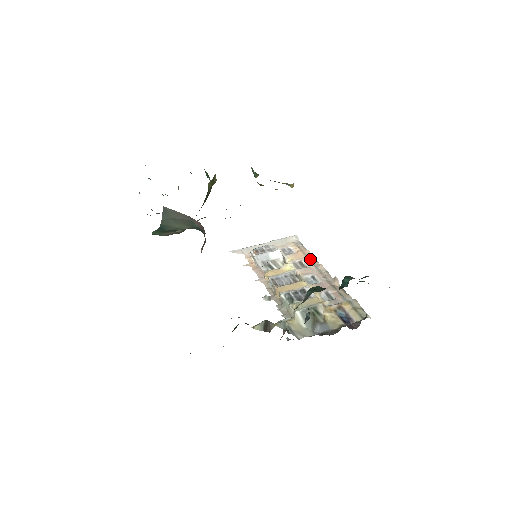
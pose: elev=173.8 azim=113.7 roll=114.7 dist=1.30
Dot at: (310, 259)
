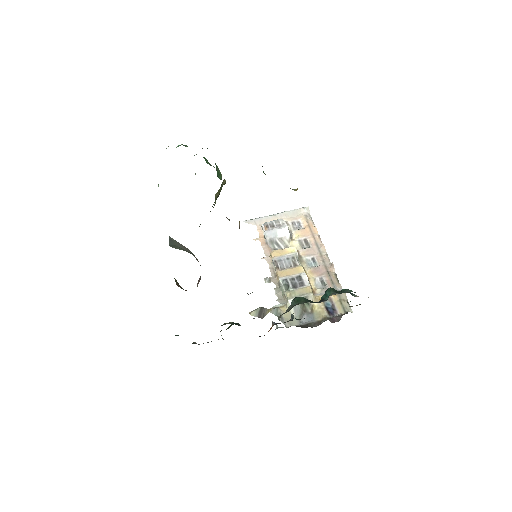
Dot at: (315, 238)
